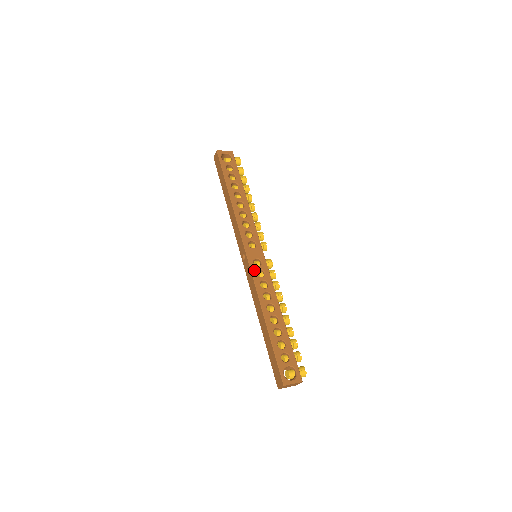
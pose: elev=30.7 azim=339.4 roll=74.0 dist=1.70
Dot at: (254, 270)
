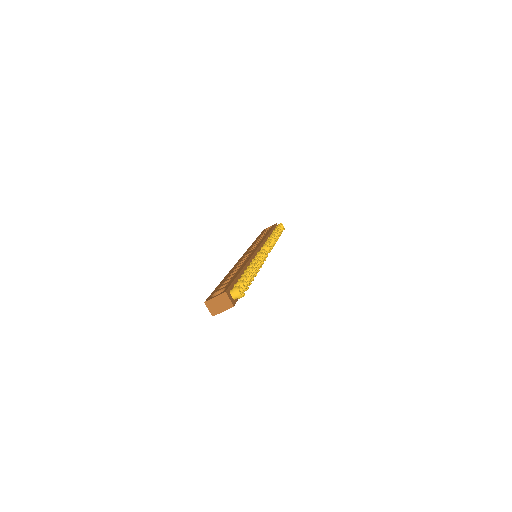
Dot at: occluded
